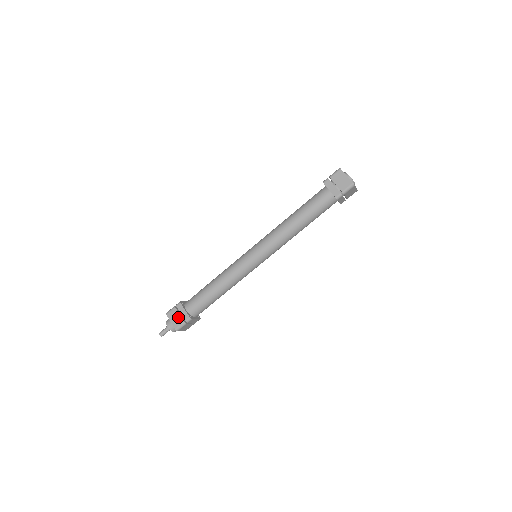
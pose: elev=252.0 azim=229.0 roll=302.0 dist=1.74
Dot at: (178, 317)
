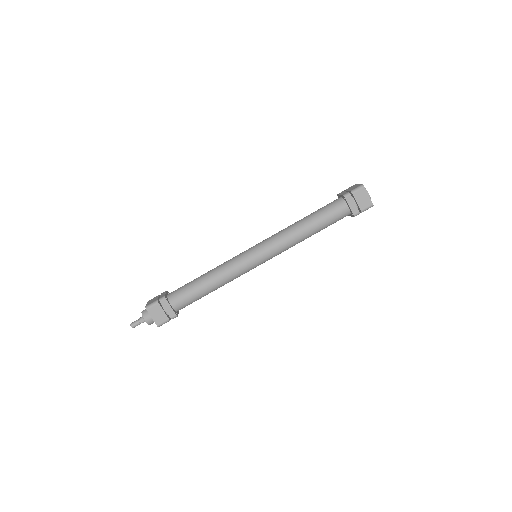
Dot at: (156, 299)
